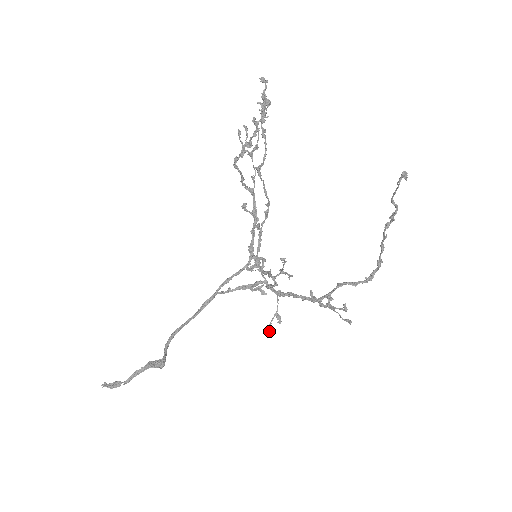
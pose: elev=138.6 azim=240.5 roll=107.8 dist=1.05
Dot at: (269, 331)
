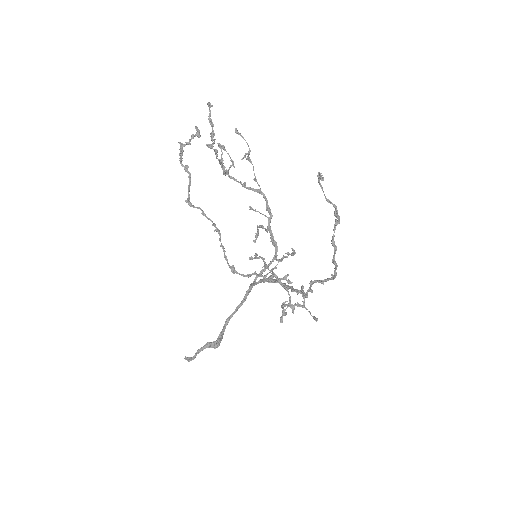
Dot at: (280, 321)
